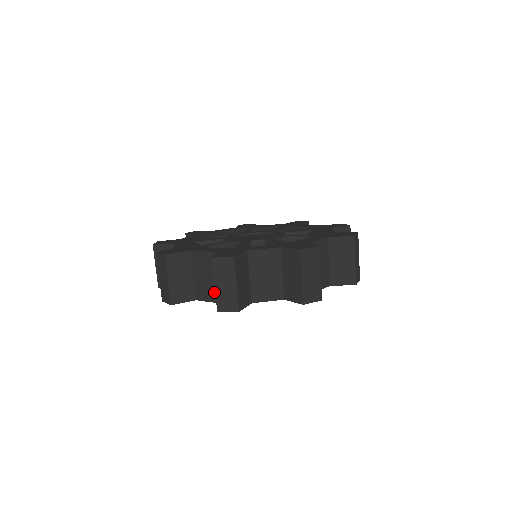
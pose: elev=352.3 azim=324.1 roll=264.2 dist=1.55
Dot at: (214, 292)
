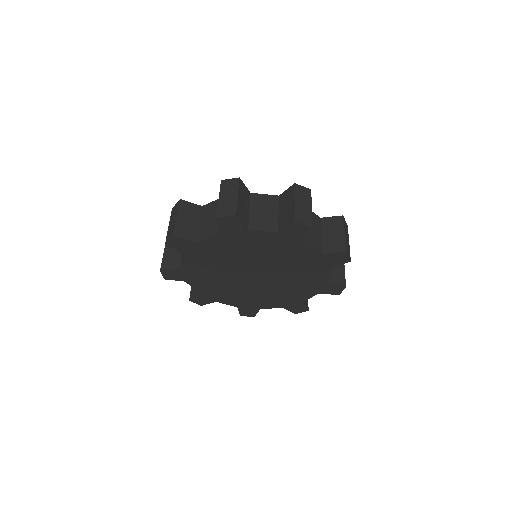
Dot at: (272, 224)
